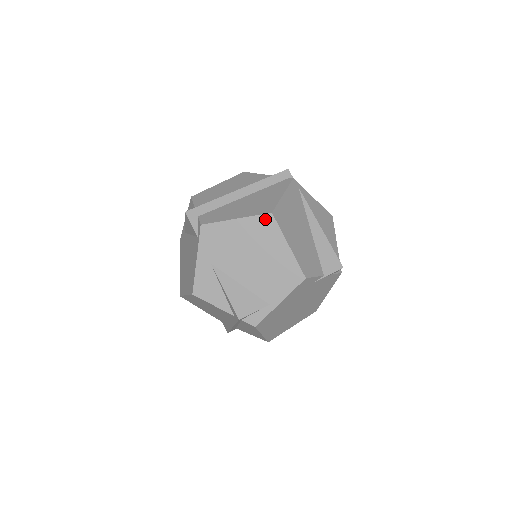
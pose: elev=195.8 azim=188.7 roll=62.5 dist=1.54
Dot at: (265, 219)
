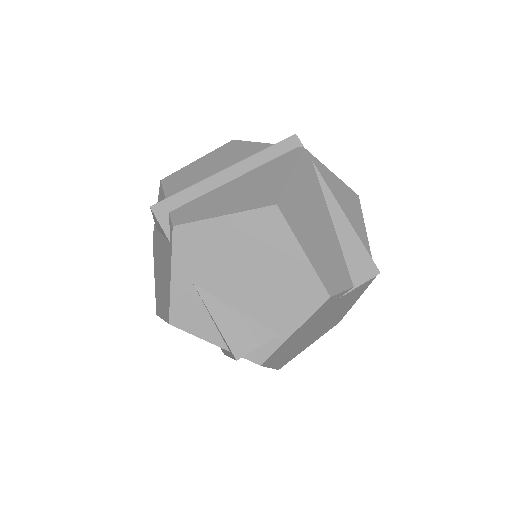
Dot at: (267, 214)
